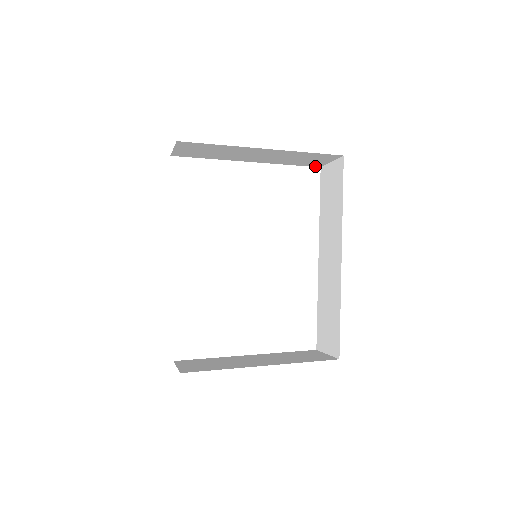
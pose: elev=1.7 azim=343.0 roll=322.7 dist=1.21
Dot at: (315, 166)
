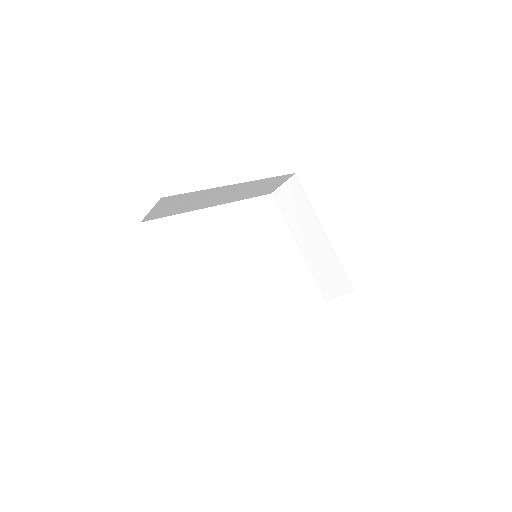
Dot at: (324, 298)
